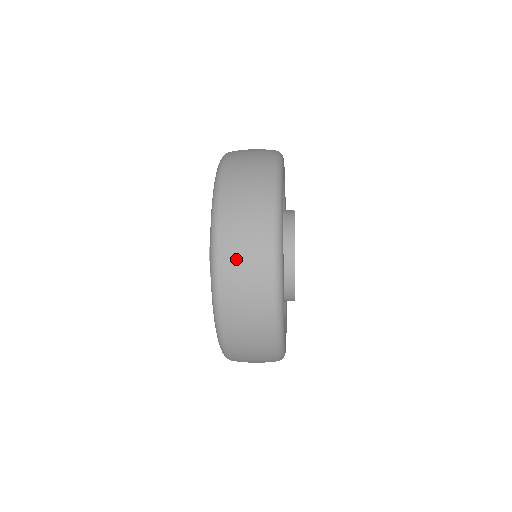
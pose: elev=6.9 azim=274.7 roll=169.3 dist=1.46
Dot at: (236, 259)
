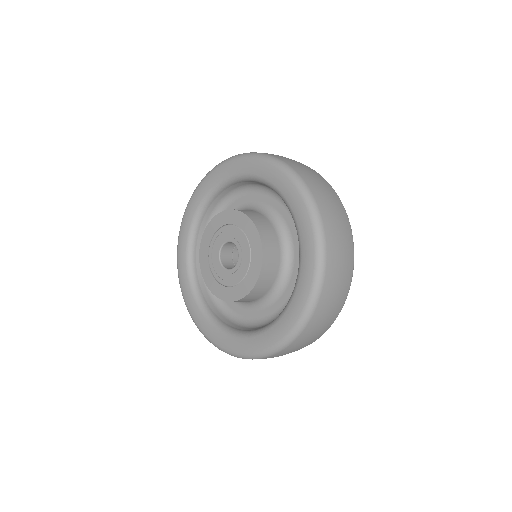
Dot at: (317, 326)
